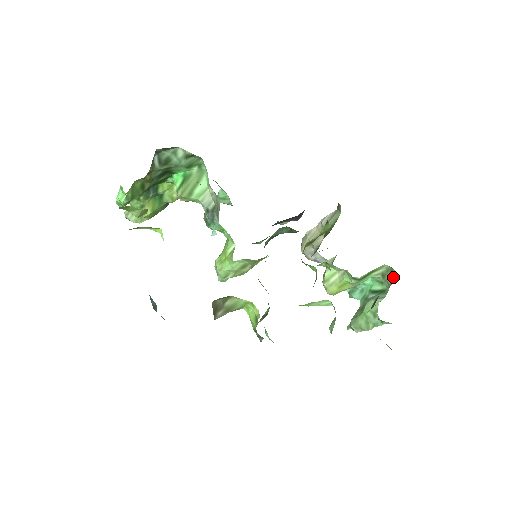
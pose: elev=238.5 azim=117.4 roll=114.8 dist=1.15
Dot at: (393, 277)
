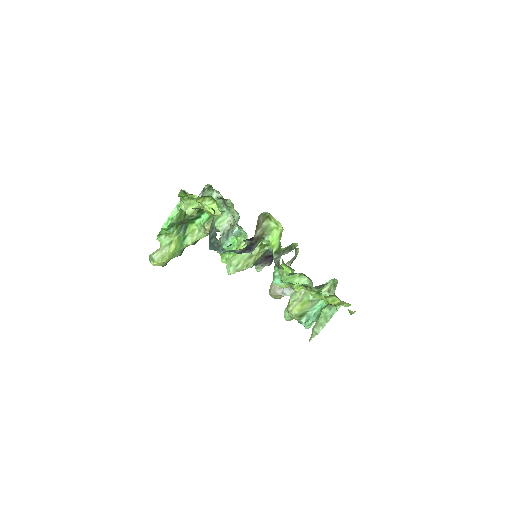
Dot at: (336, 285)
